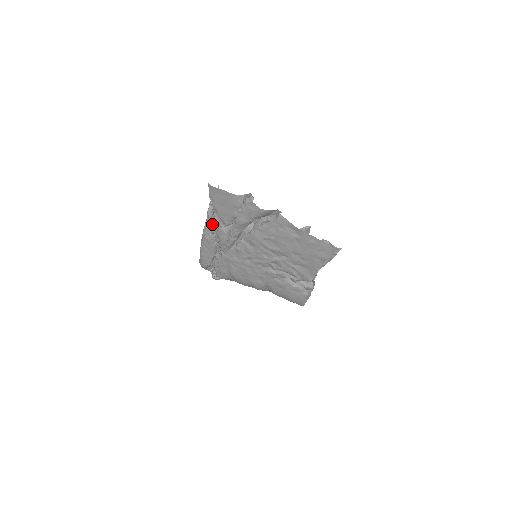
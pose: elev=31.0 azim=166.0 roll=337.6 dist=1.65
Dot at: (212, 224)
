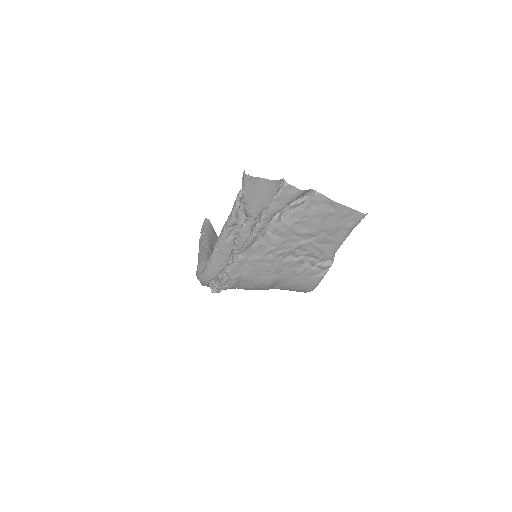
Dot at: (235, 223)
